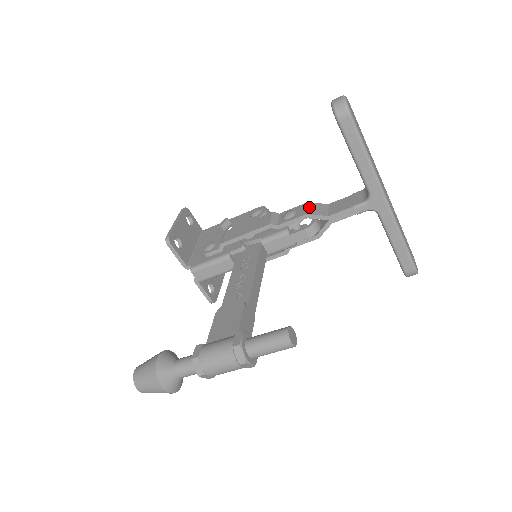
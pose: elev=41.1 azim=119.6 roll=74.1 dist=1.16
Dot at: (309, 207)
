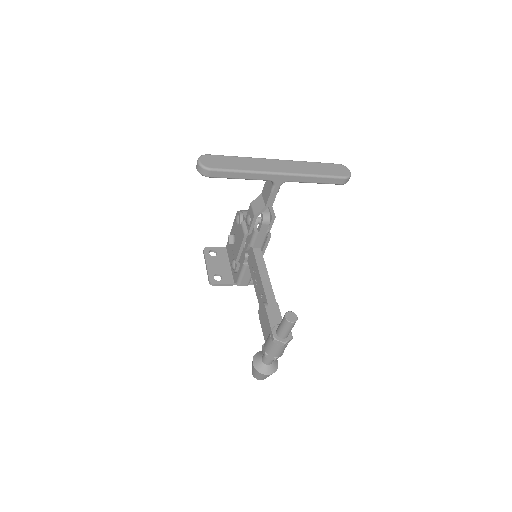
Dot at: (253, 208)
